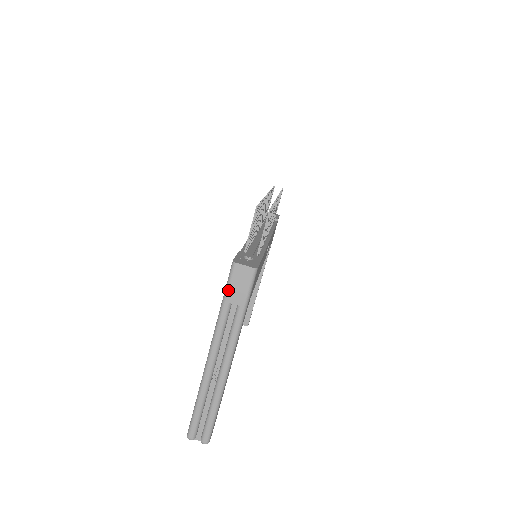
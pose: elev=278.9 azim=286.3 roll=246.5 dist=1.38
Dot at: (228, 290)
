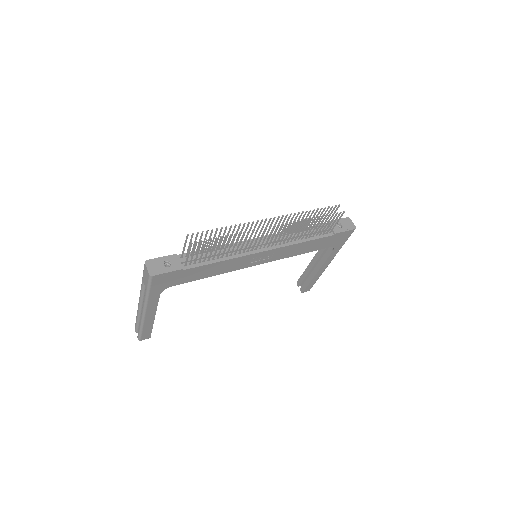
Dot at: (143, 274)
